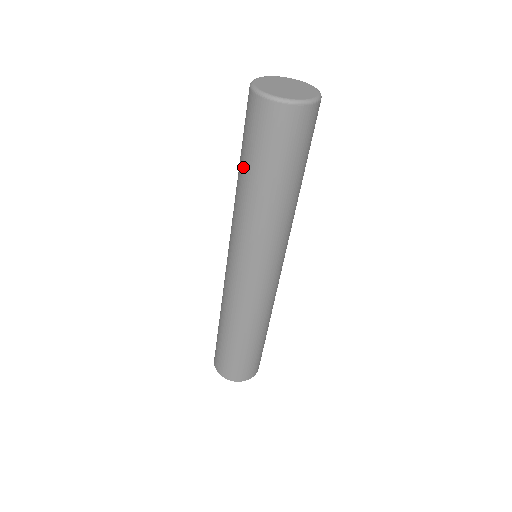
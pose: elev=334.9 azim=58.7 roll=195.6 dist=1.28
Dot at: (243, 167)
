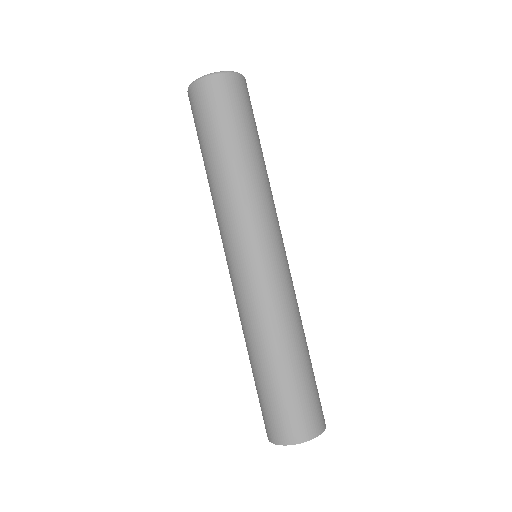
Dot at: (203, 155)
